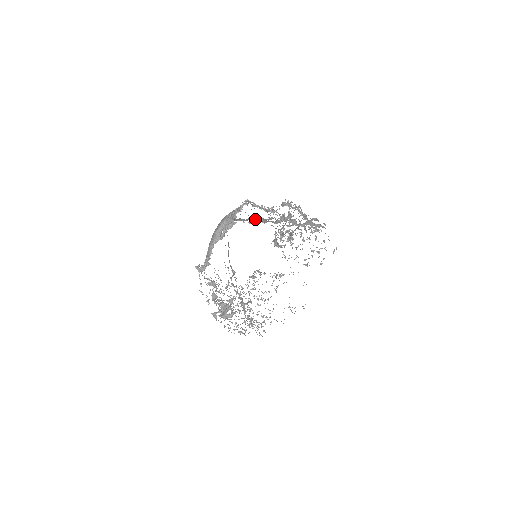
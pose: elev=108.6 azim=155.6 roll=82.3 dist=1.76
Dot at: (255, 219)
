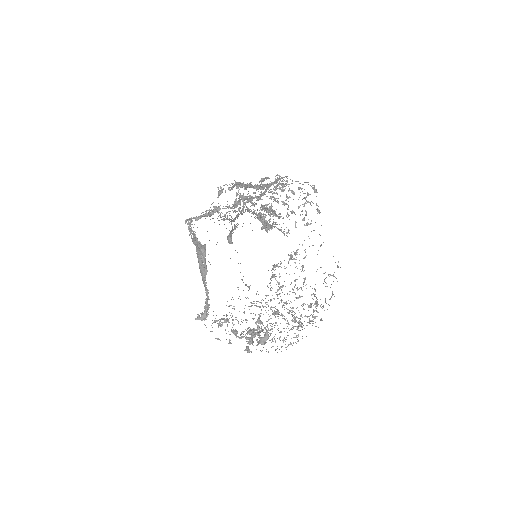
Dot at: occluded
